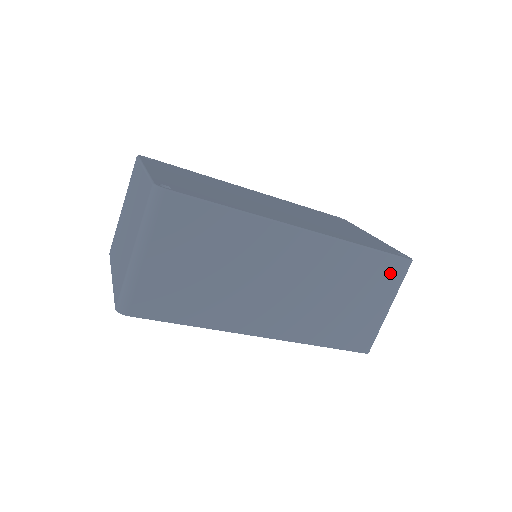
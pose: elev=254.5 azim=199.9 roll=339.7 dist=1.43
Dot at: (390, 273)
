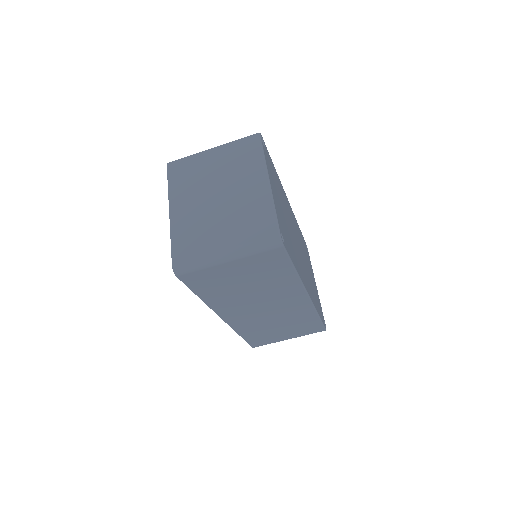
Dot at: (311, 329)
